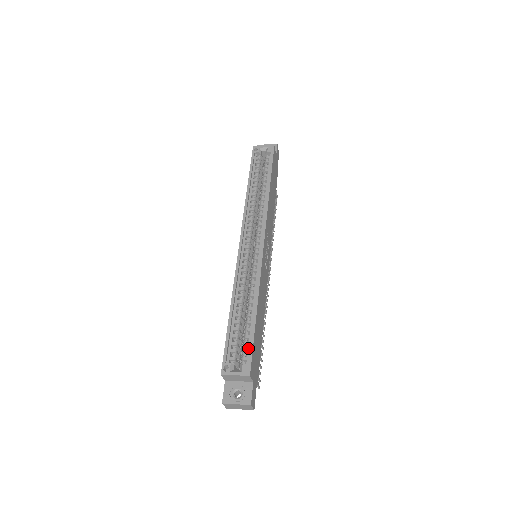
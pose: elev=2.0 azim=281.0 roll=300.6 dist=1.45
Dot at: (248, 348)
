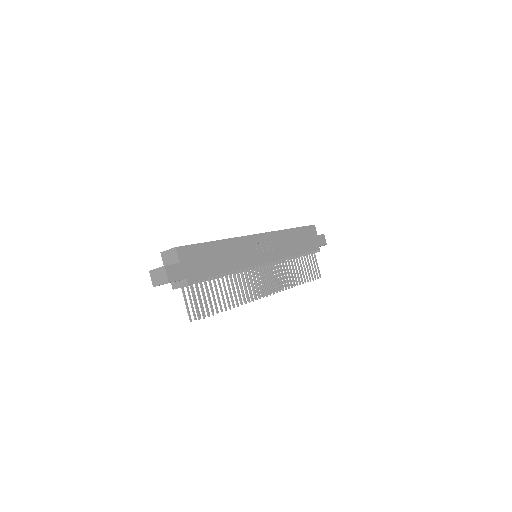
Dot at: occluded
